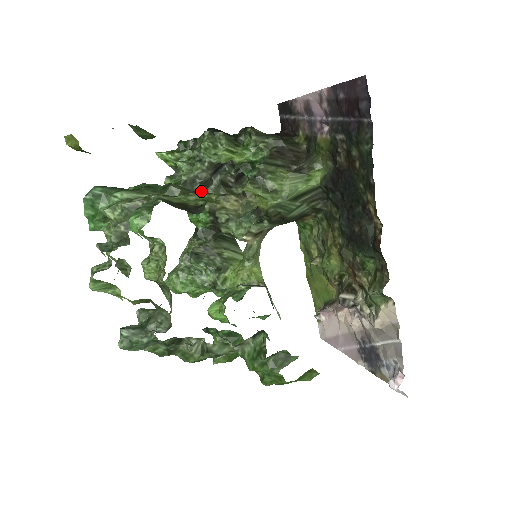
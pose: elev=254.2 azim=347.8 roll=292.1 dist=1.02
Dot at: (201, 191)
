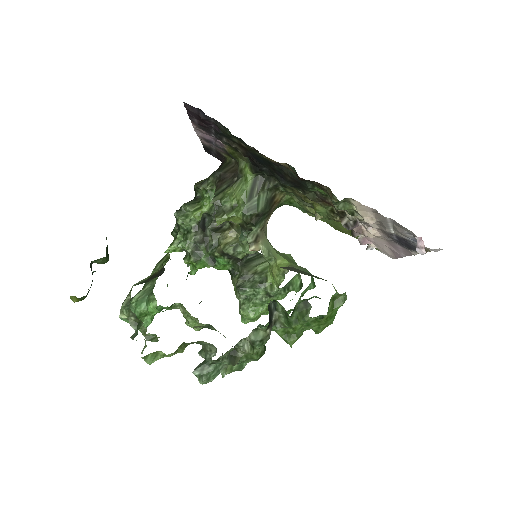
Dot at: occluded
